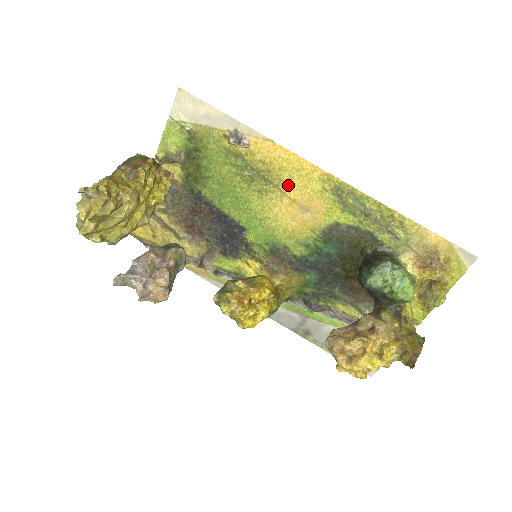
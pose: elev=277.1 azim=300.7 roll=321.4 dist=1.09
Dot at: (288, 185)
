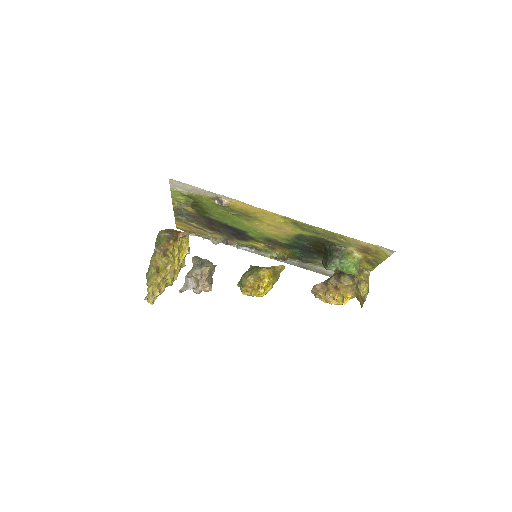
Dot at: (263, 219)
